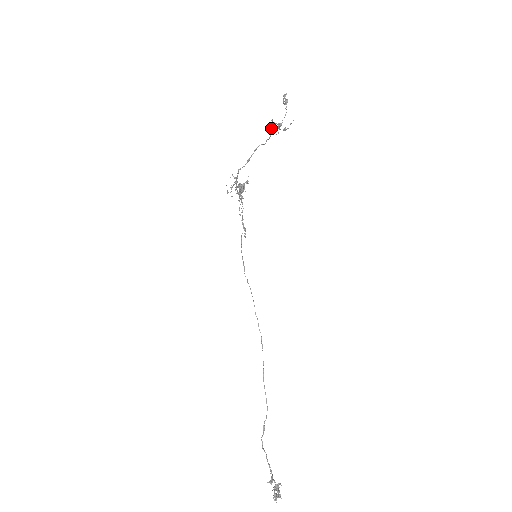
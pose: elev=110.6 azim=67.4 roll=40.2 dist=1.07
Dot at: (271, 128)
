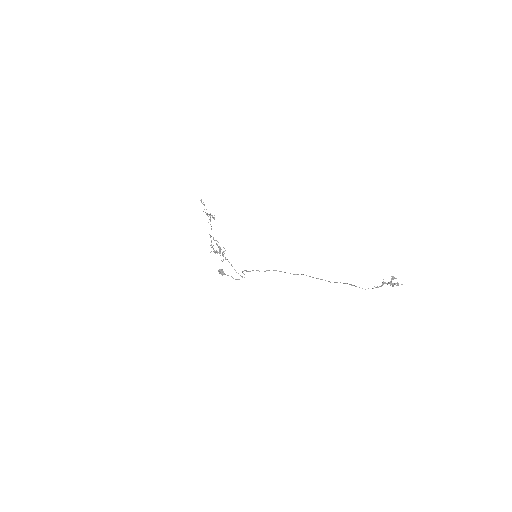
Dot at: occluded
